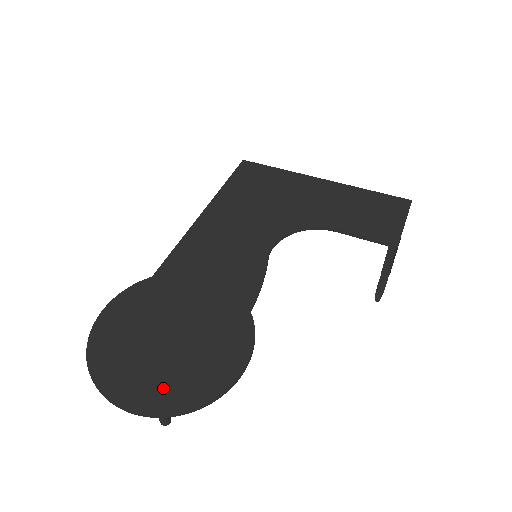
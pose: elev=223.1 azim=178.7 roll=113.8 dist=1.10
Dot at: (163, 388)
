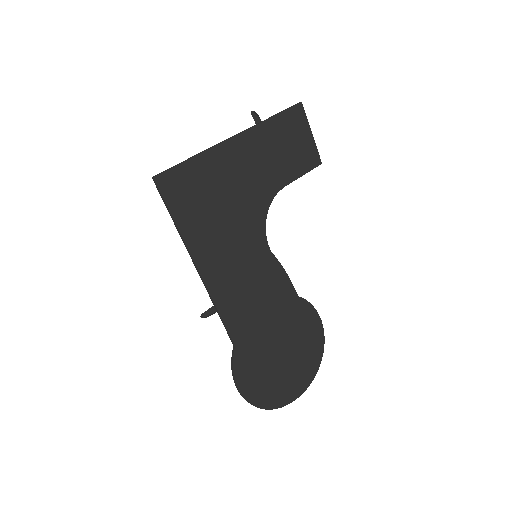
Dot at: (305, 370)
